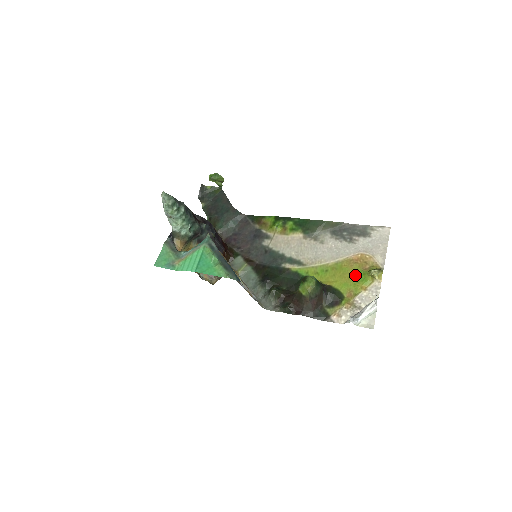
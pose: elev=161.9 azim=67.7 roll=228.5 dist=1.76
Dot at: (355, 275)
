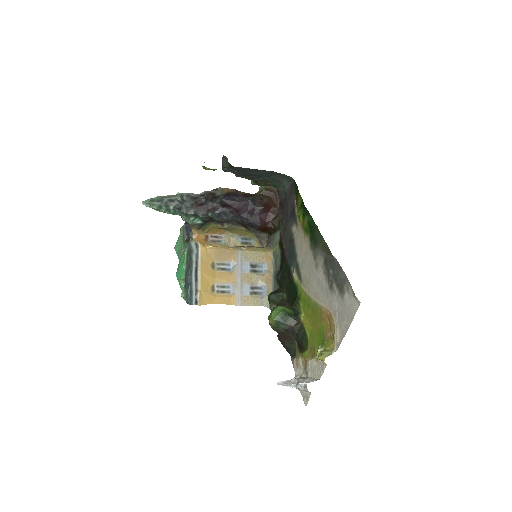
Dot at: (319, 334)
